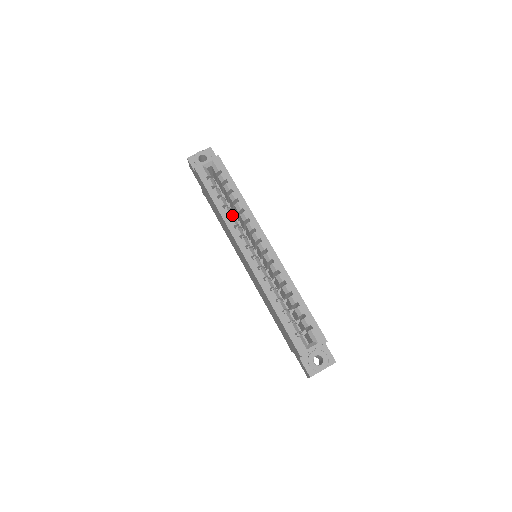
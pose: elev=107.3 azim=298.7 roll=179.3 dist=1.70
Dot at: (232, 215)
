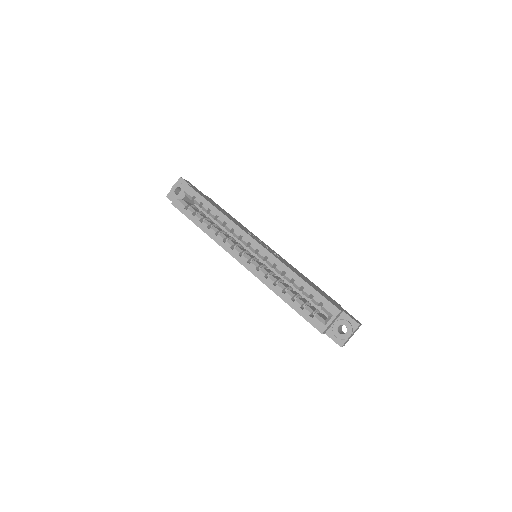
Dot at: (219, 231)
